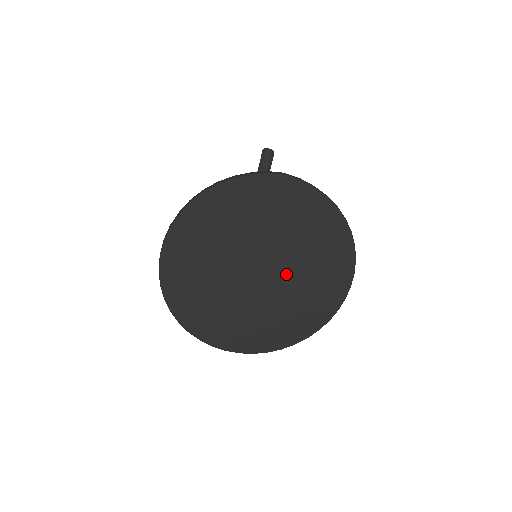
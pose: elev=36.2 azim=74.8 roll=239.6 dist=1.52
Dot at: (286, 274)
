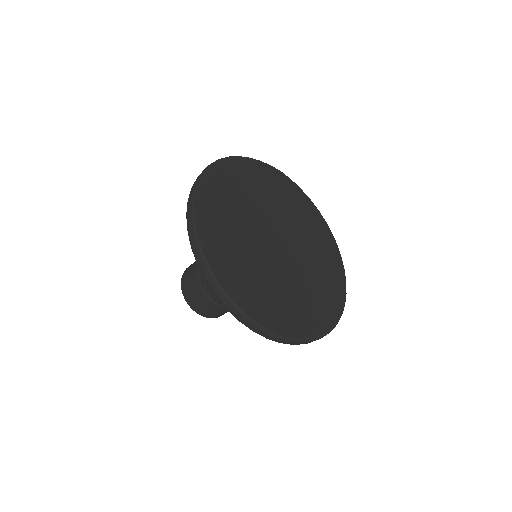
Dot at: (299, 252)
